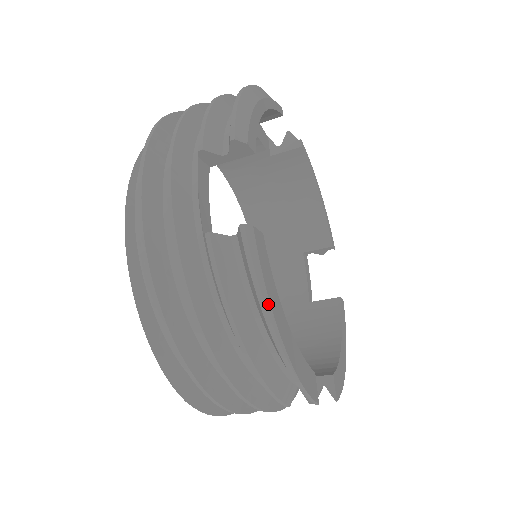
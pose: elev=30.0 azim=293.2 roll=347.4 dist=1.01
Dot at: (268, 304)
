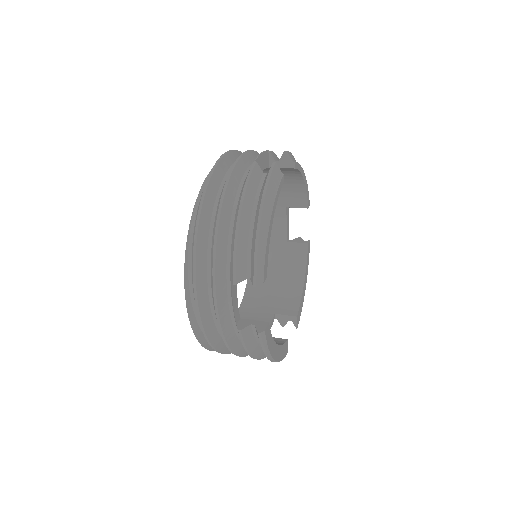
Dot at: (269, 355)
